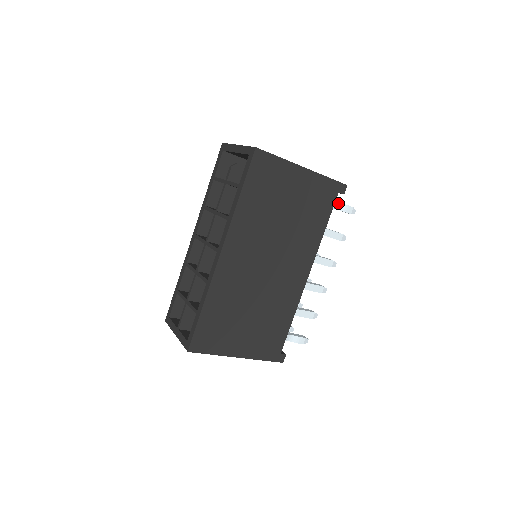
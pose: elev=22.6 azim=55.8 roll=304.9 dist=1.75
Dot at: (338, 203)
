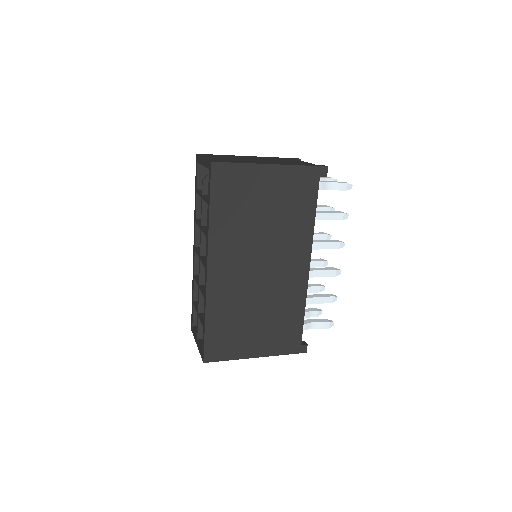
Dot at: (329, 183)
